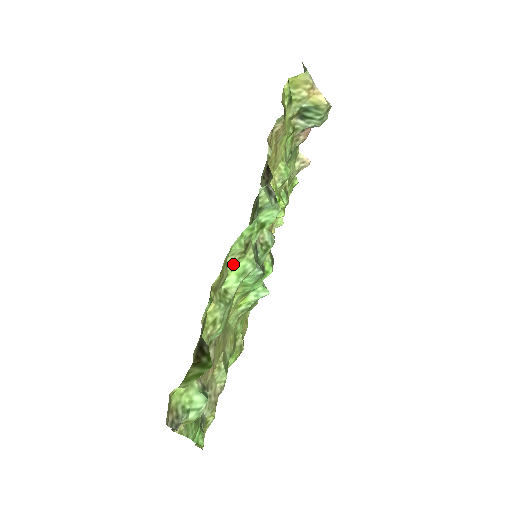
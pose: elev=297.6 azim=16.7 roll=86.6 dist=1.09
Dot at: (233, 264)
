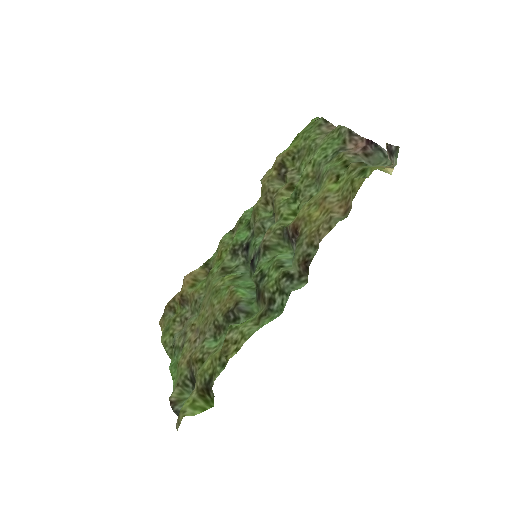
Dot at: (245, 324)
